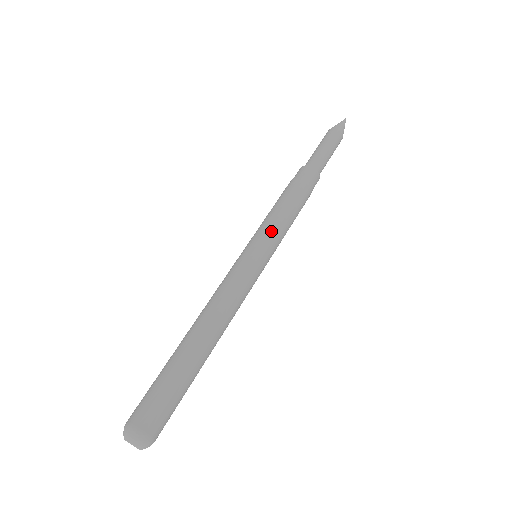
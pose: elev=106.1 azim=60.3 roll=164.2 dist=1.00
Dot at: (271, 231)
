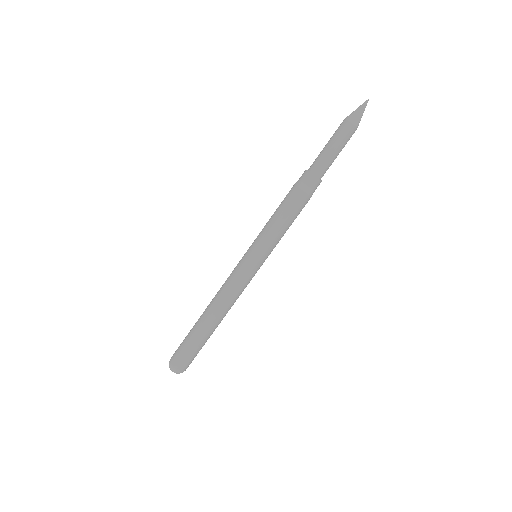
Dot at: (268, 243)
